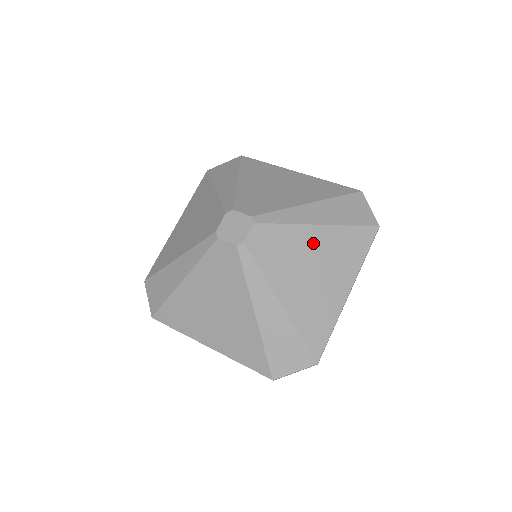
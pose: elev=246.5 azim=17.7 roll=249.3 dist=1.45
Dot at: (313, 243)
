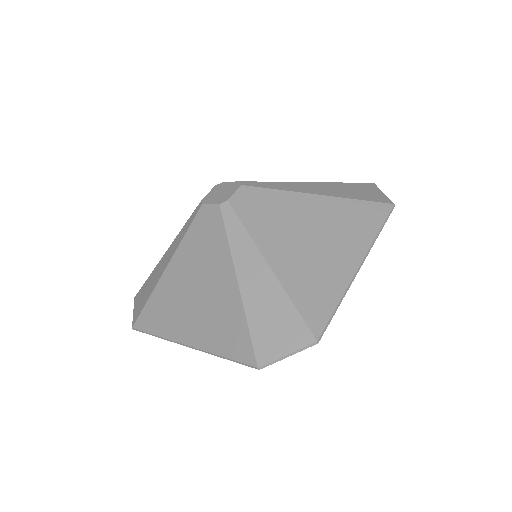
Dot at: (311, 210)
